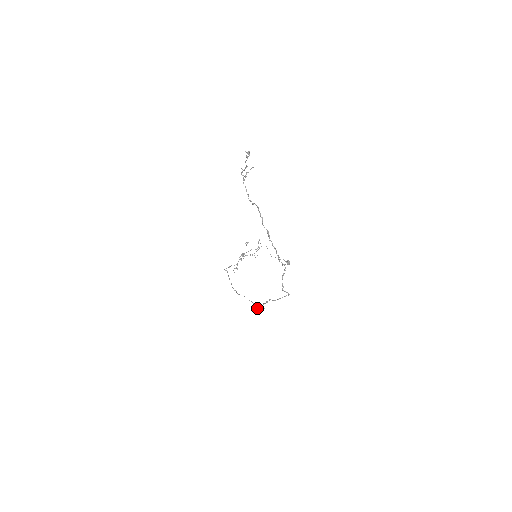
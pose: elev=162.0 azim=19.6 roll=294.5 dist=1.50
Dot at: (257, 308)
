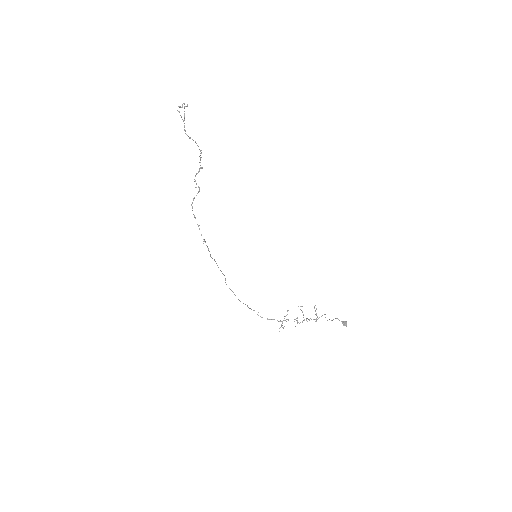
Dot at: (212, 258)
